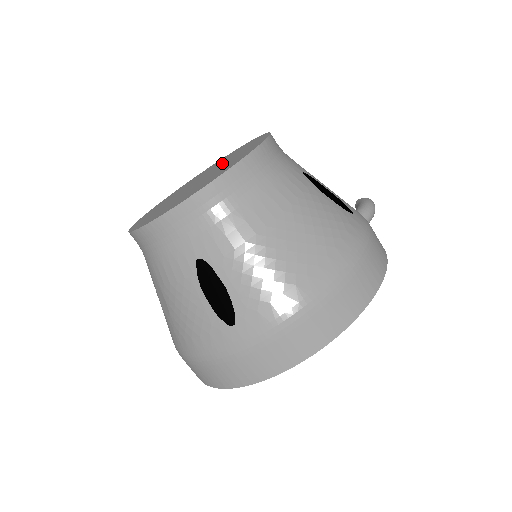
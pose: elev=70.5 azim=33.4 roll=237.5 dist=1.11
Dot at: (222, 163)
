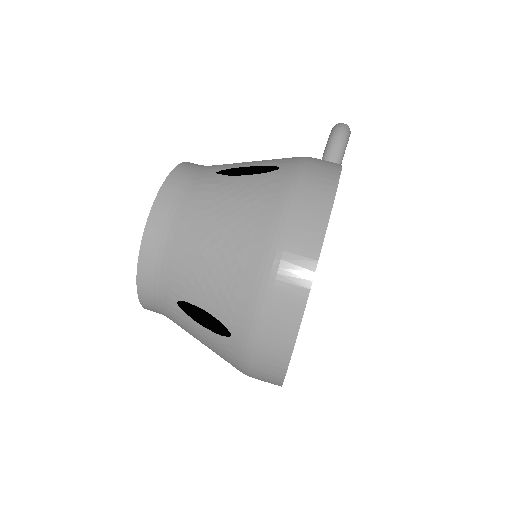
Dot at: occluded
